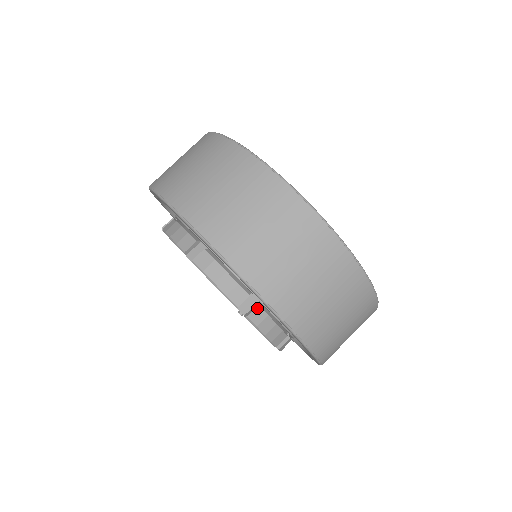
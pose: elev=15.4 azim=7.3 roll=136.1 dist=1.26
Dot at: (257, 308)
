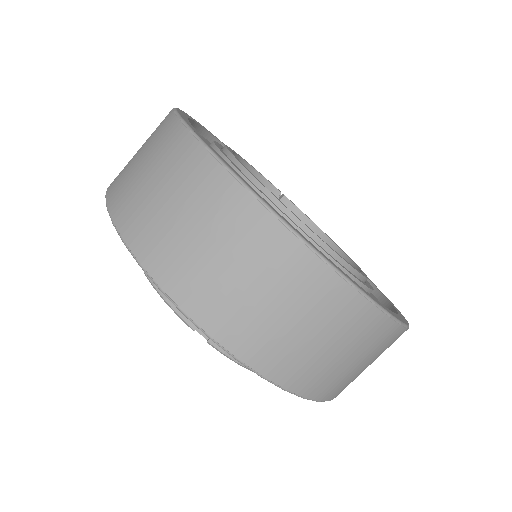
Dot at: occluded
